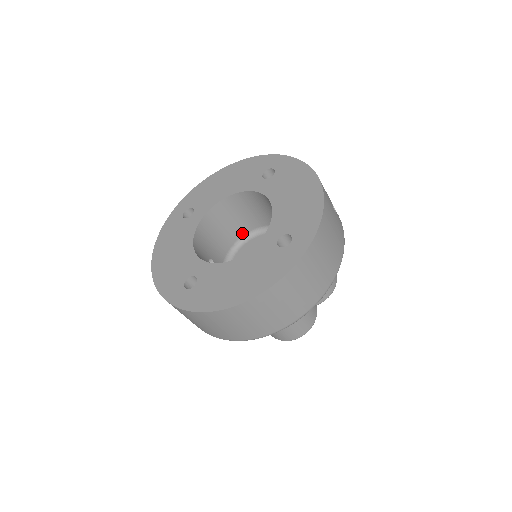
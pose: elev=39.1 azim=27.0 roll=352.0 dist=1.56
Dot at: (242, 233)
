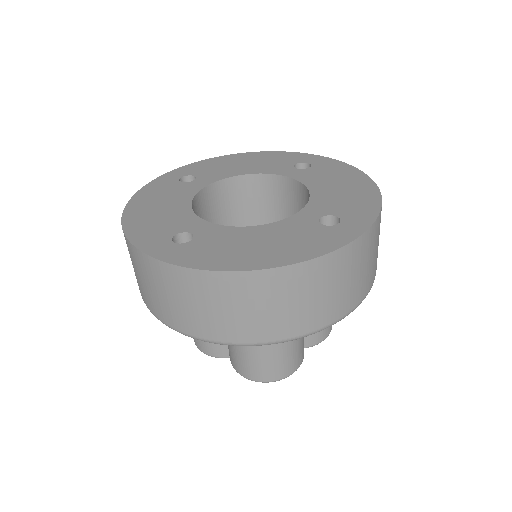
Dot at: occluded
